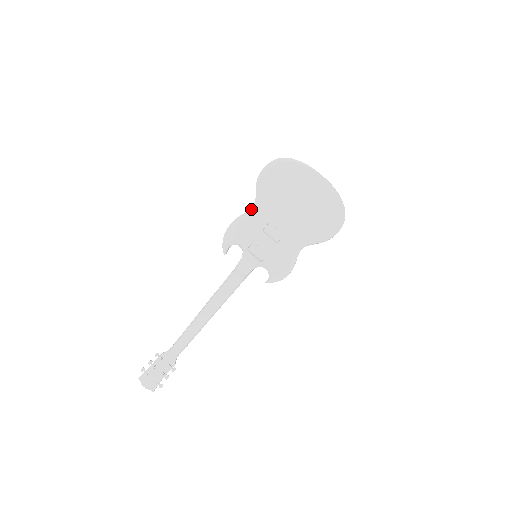
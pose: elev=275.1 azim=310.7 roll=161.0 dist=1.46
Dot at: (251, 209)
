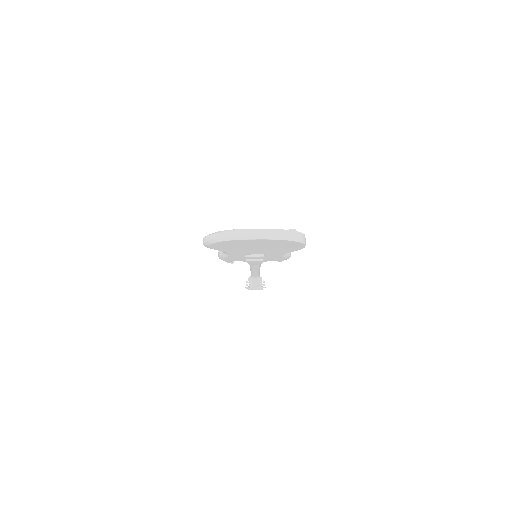
Dot at: (223, 253)
